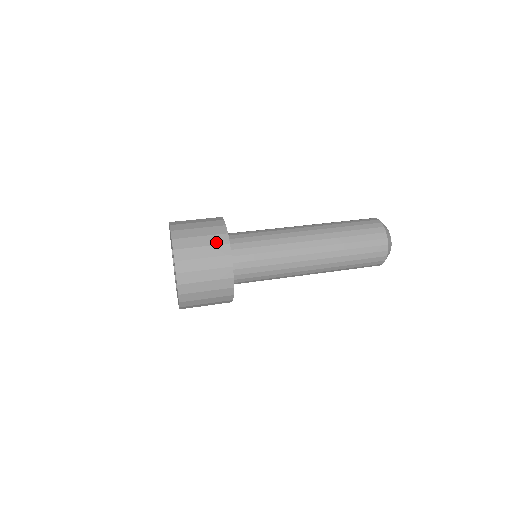
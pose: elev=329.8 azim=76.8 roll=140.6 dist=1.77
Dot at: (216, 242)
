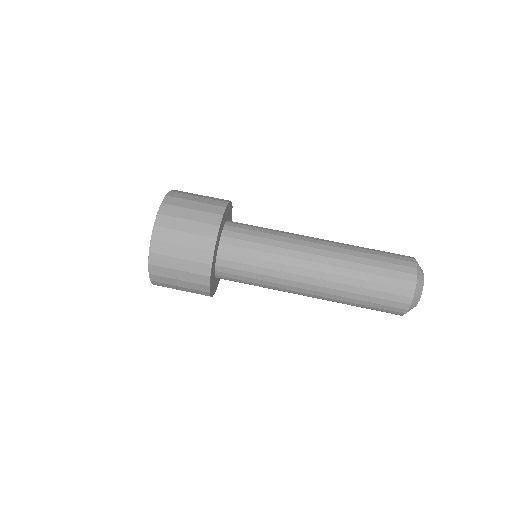
Dot at: (199, 245)
